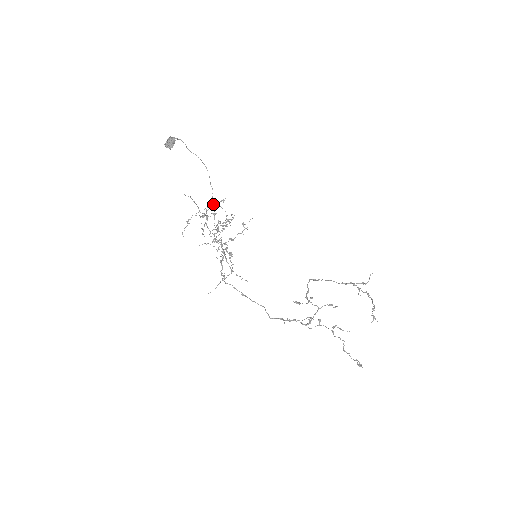
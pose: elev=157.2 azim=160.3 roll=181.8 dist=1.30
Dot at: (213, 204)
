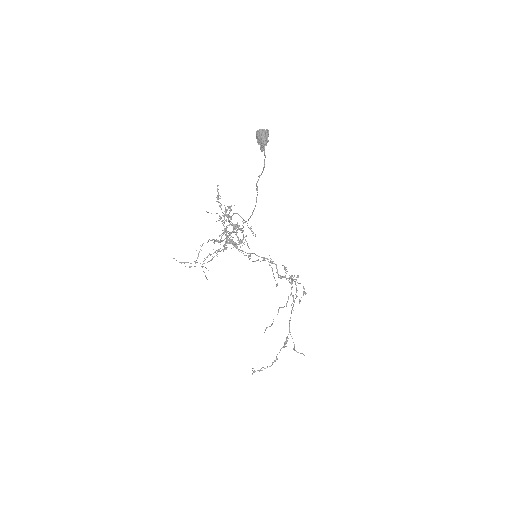
Dot at: (235, 229)
